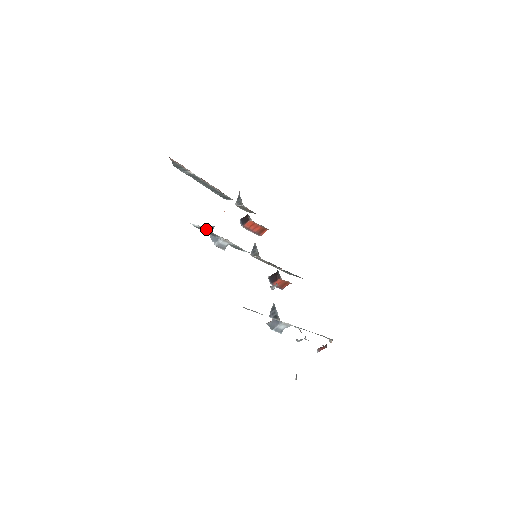
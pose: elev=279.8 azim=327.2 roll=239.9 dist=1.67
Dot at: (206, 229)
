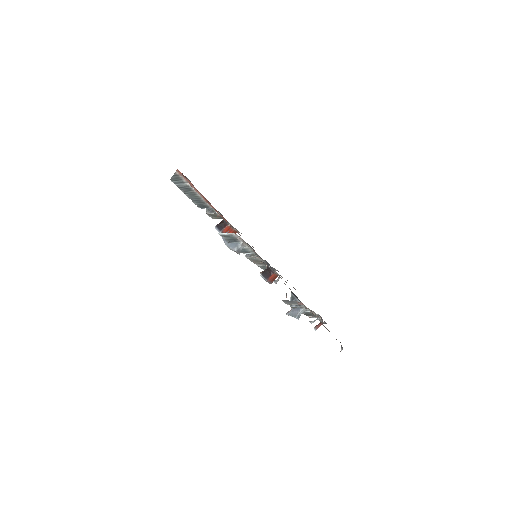
Dot at: (234, 236)
